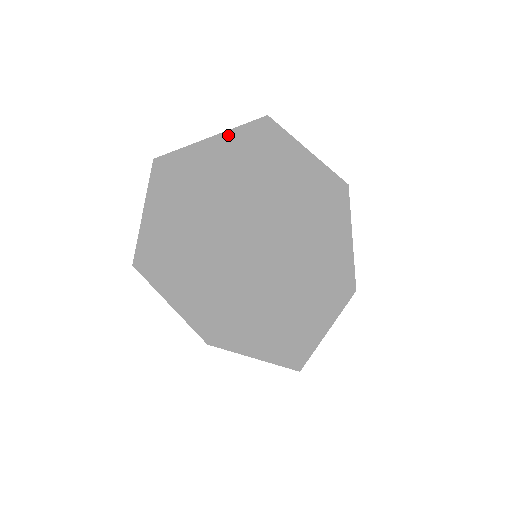
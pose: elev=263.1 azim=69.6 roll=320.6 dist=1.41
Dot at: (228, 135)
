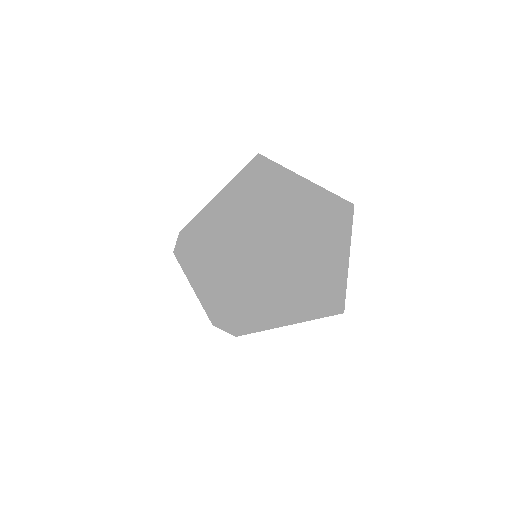
Dot at: (319, 192)
